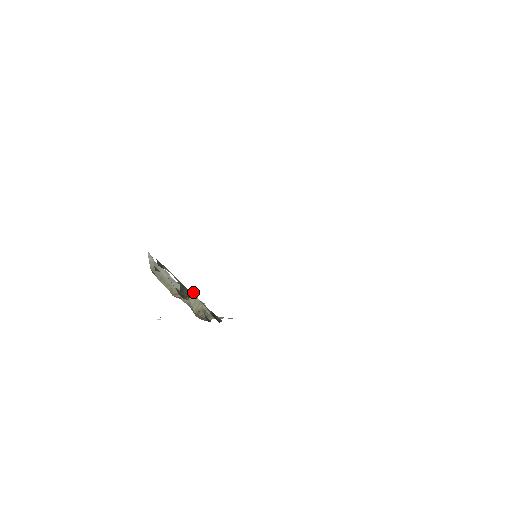
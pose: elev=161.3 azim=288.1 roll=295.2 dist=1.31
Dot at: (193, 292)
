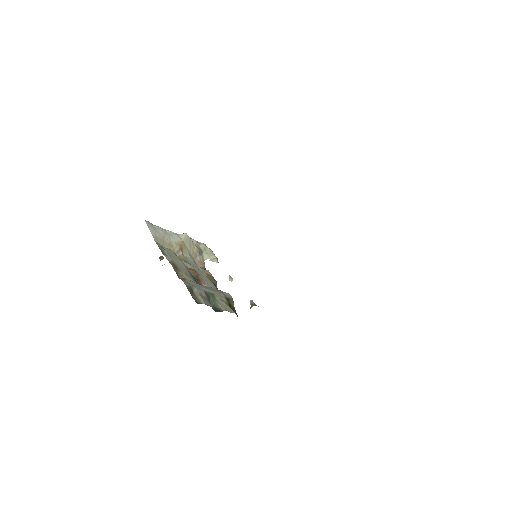
Dot at: (186, 236)
